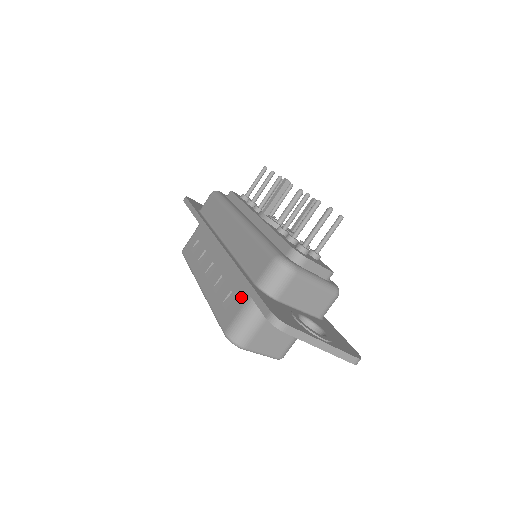
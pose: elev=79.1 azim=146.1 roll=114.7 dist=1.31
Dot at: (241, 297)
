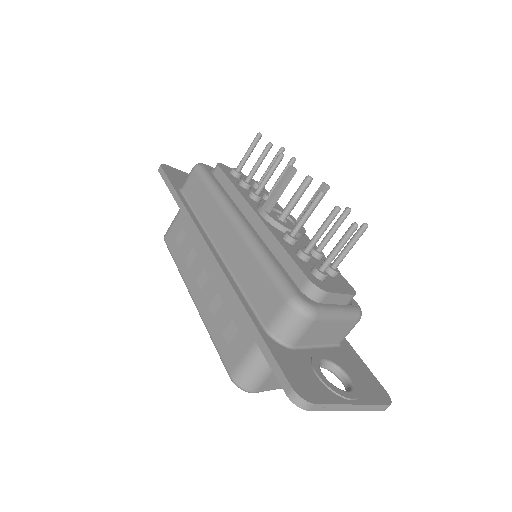
Dot at: (247, 335)
